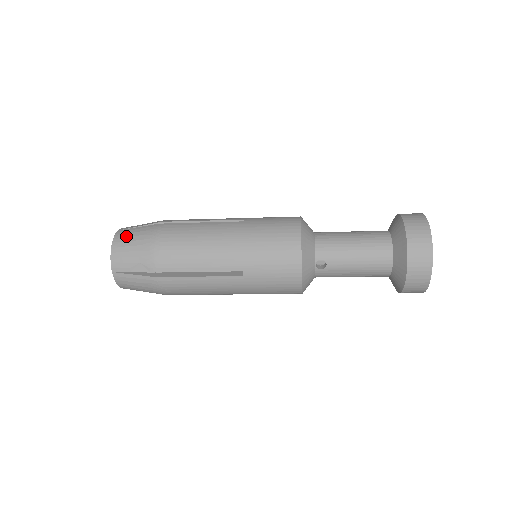
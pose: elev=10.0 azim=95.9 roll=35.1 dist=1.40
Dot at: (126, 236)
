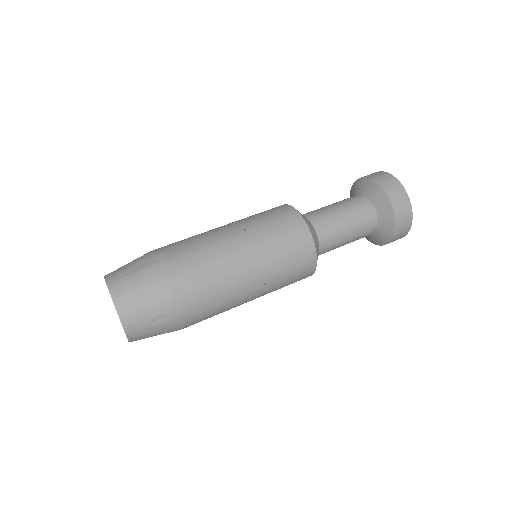
Dot at: occluded
